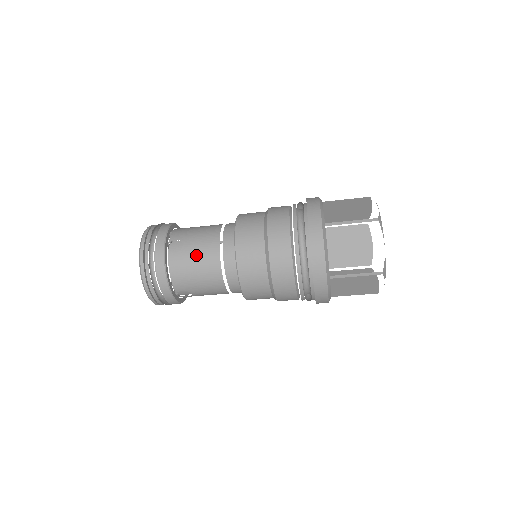
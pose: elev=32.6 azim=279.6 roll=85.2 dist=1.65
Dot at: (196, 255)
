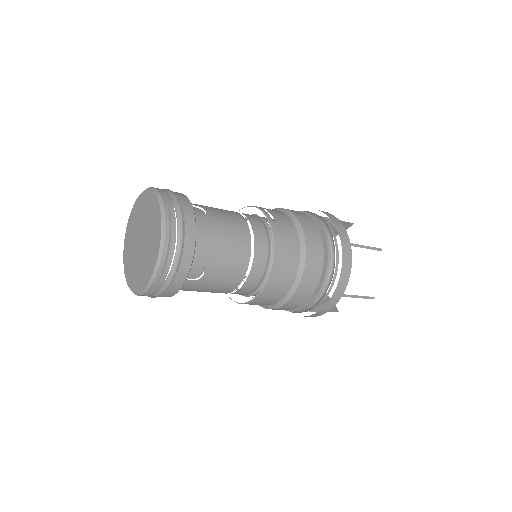
Dot at: (213, 285)
